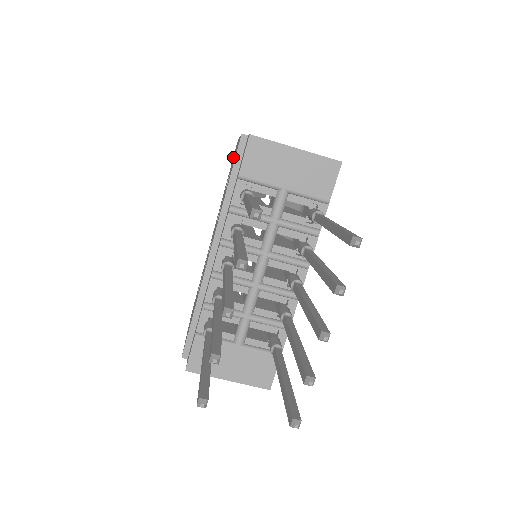
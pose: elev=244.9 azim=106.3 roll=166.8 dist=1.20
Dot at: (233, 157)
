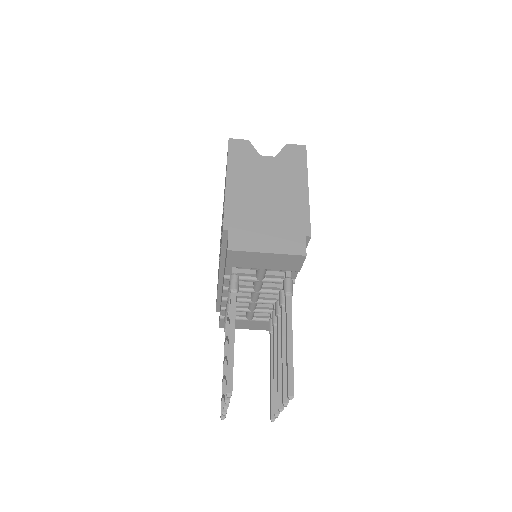
Dot at: occluded
